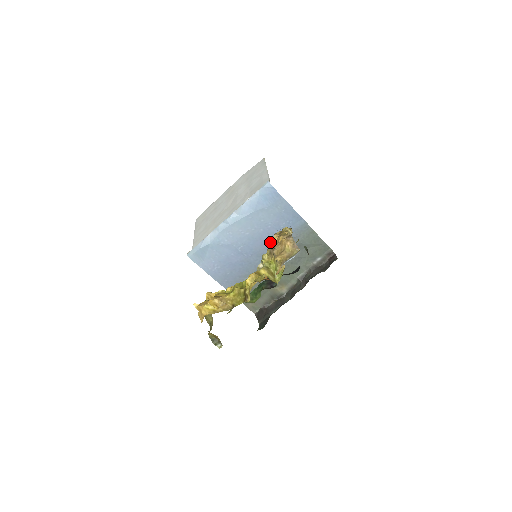
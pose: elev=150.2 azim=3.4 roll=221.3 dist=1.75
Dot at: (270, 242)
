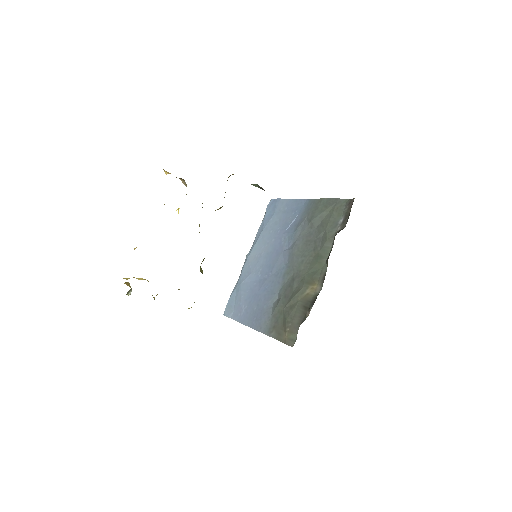
Dot at: (285, 246)
